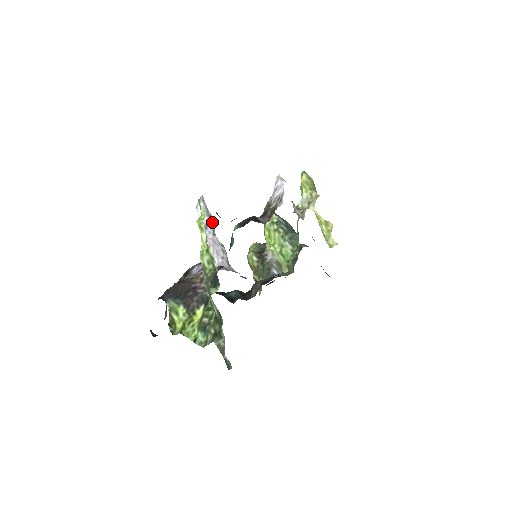
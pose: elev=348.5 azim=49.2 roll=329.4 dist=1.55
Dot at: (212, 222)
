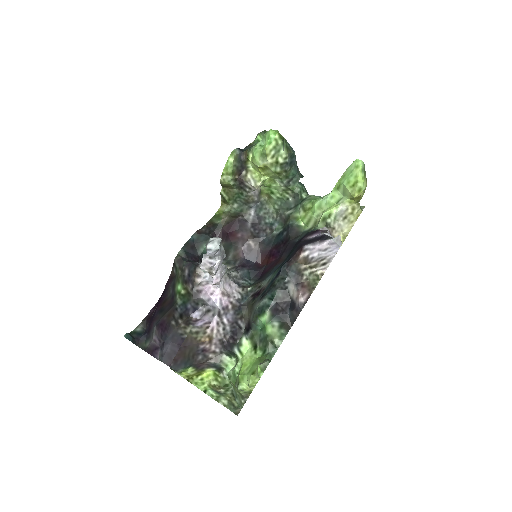
Dot at: (223, 258)
